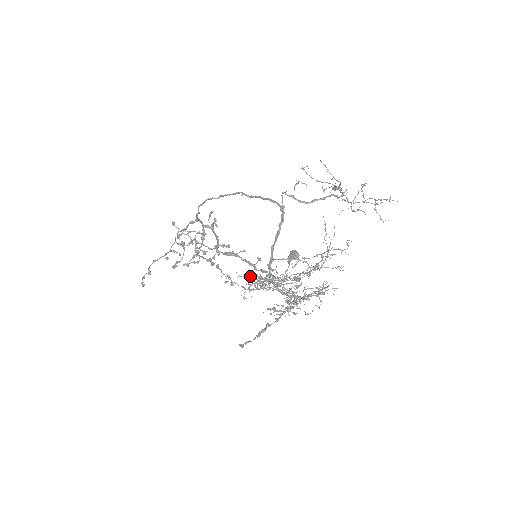
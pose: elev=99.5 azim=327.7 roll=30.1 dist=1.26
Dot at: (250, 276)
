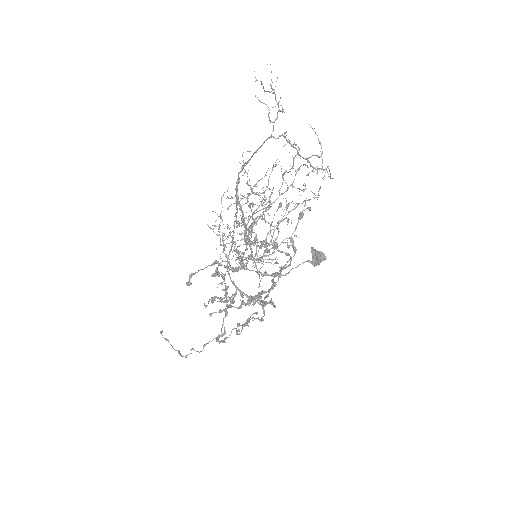
Dot at: occluded
